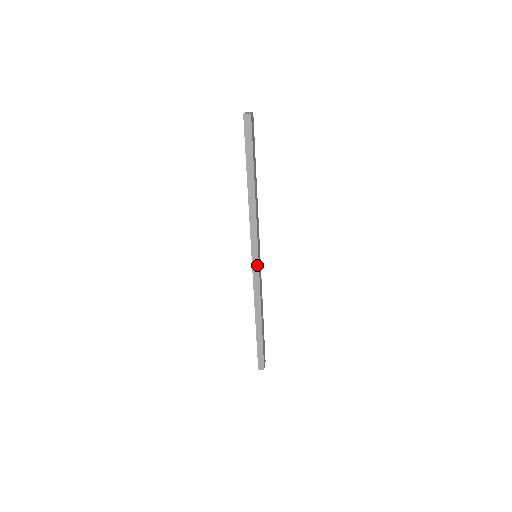
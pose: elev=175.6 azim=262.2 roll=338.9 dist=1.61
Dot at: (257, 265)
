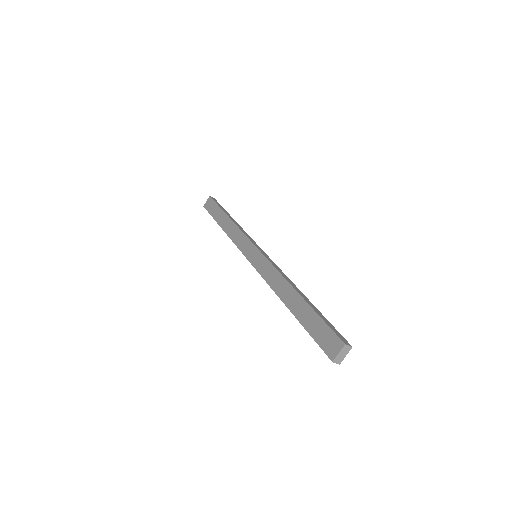
Dot at: (265, 253)
